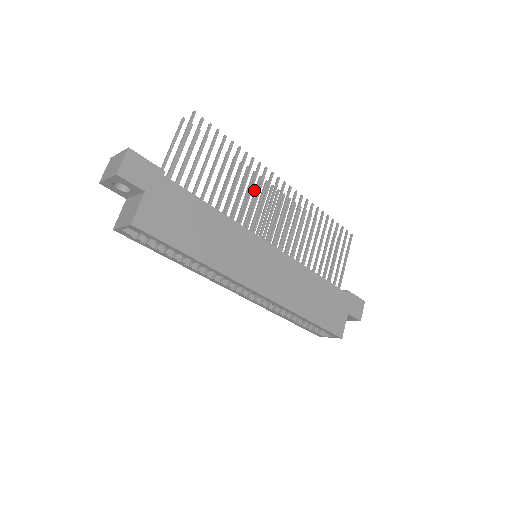
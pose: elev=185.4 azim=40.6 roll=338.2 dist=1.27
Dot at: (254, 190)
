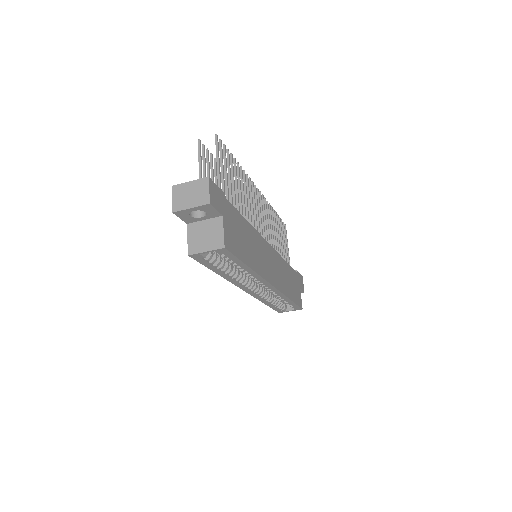
Dot at: occluded
